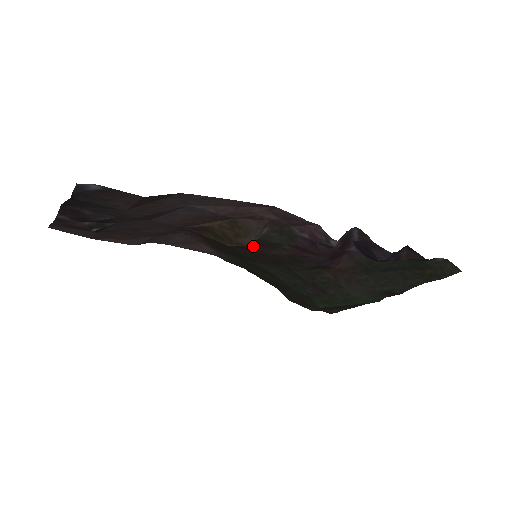
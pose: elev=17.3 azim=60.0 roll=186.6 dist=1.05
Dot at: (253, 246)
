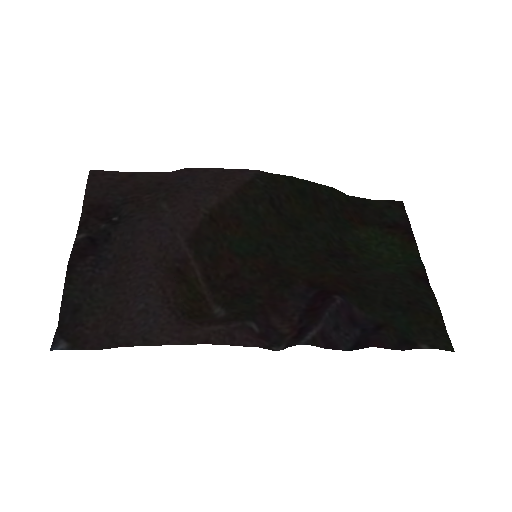
Dot at: (231, 289)
